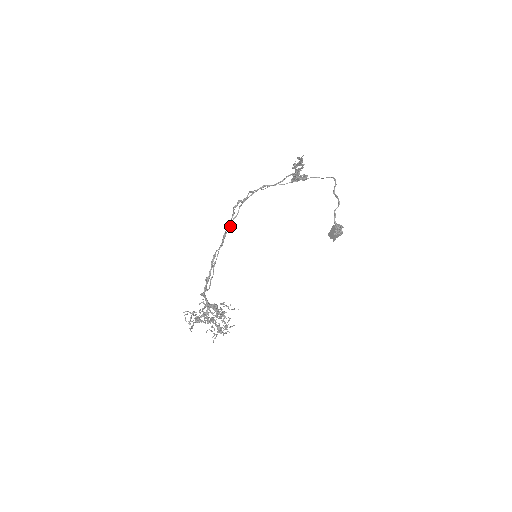
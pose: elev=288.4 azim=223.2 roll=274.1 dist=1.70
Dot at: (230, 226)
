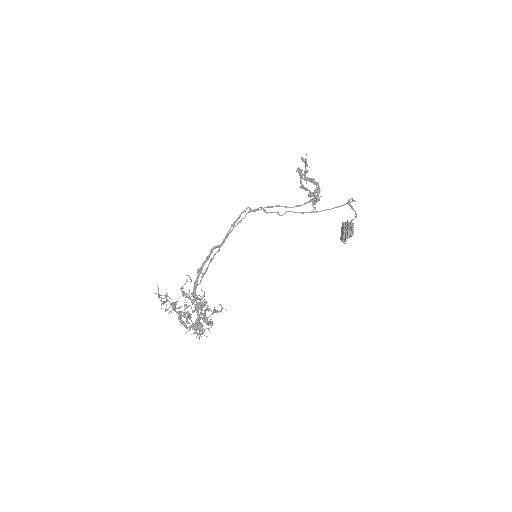
Dot at: (234, 227)
